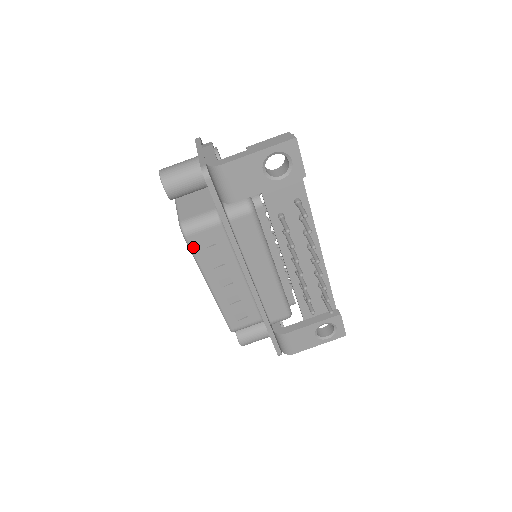
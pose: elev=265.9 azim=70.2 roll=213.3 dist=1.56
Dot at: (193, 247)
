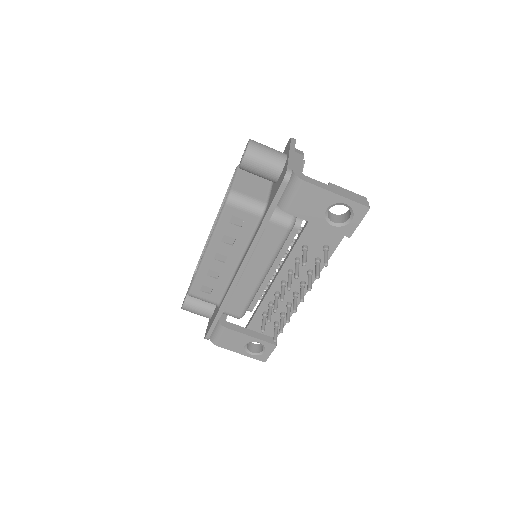
Dot at: (224, 215)
